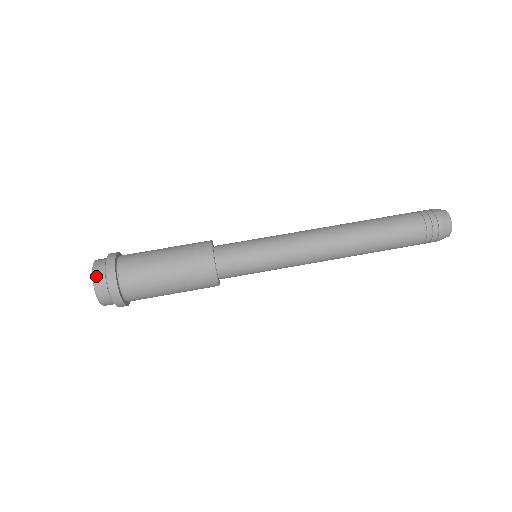
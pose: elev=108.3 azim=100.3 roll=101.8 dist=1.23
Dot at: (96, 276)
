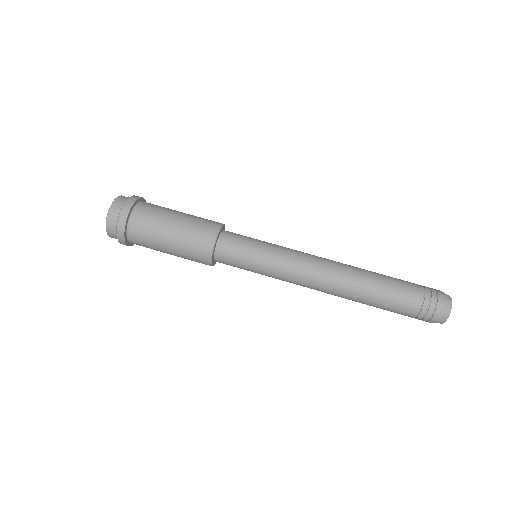
Dot at: (119, 198)
